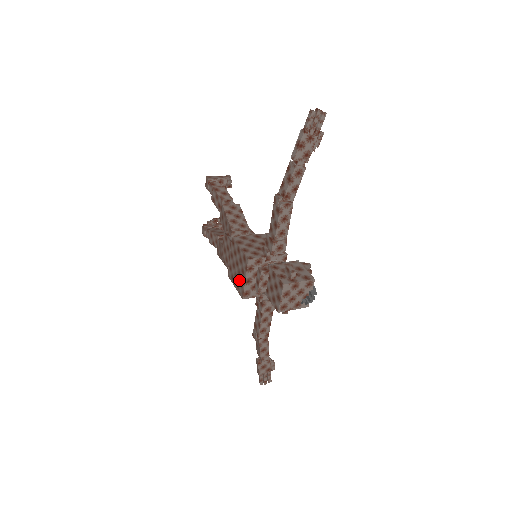
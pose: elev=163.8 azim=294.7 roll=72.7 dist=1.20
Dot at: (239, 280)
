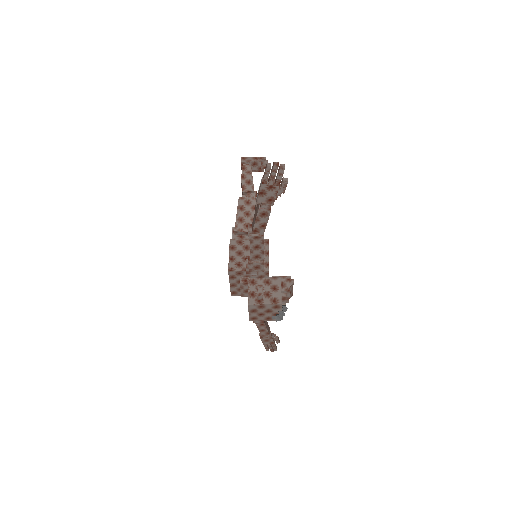
Dot at: occluded
